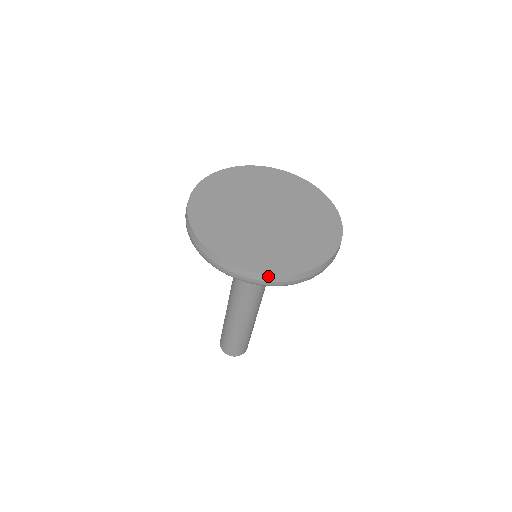
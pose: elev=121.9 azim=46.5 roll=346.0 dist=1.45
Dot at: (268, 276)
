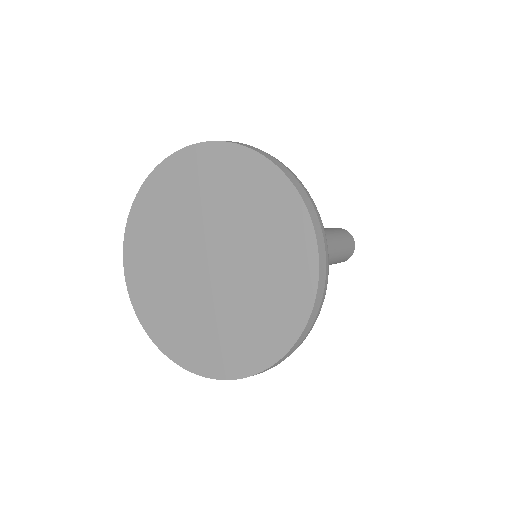
Dot at: (144, 326)
